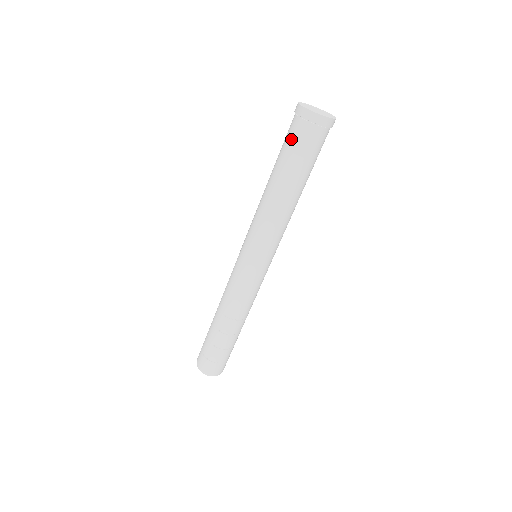
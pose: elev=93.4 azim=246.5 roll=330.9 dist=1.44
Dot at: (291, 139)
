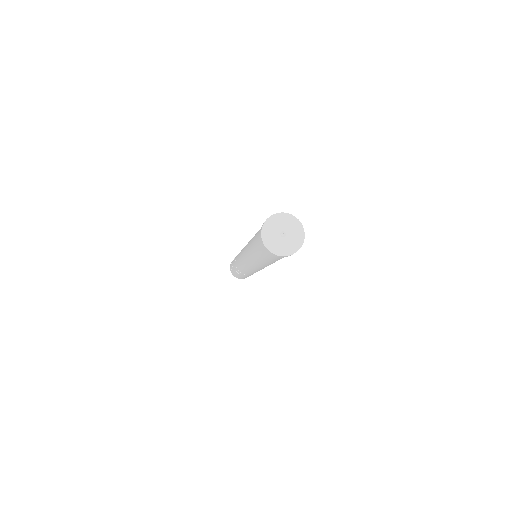
Dot at: (257, 242)
